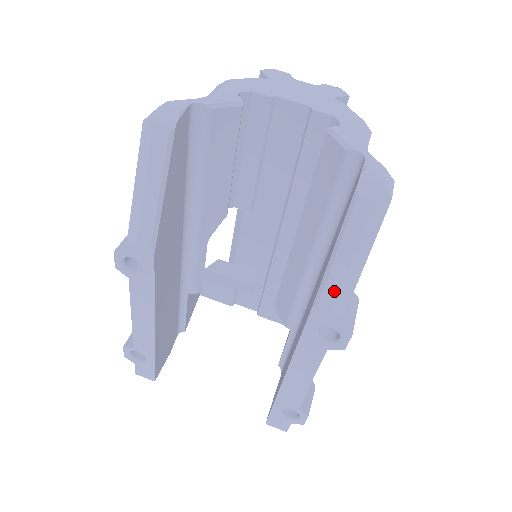
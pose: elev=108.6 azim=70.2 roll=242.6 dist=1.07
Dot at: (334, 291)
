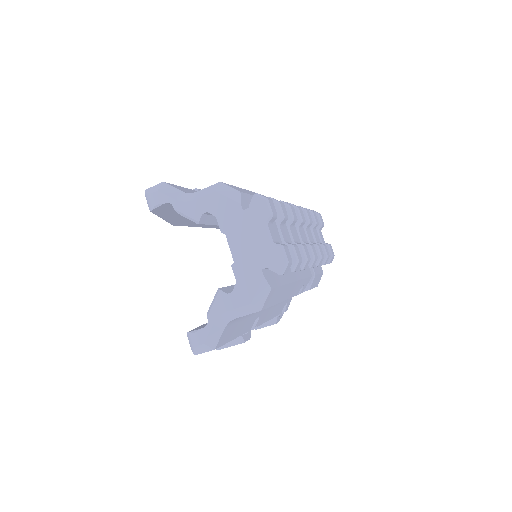
Dot at: occluded
